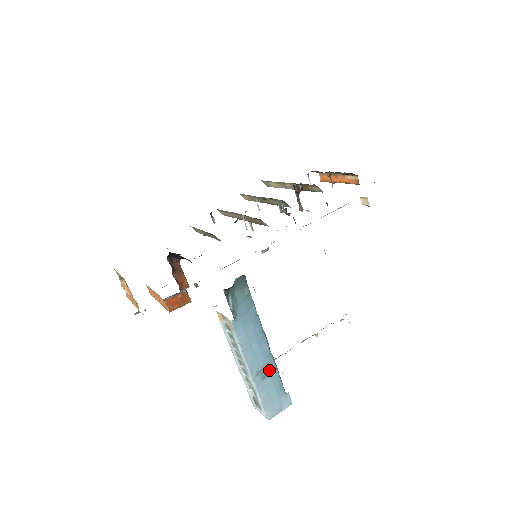
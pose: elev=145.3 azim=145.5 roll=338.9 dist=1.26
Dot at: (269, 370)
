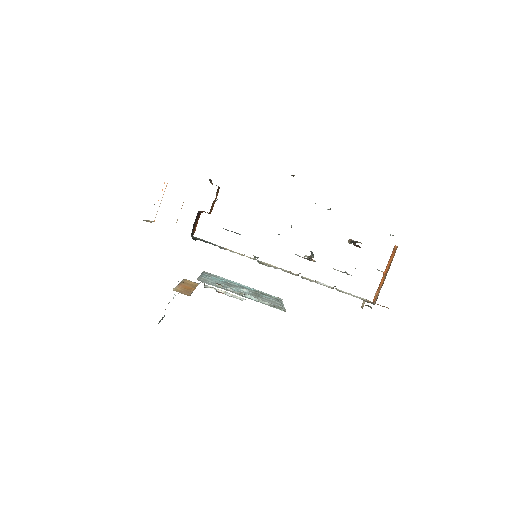
Dot at: occluded
